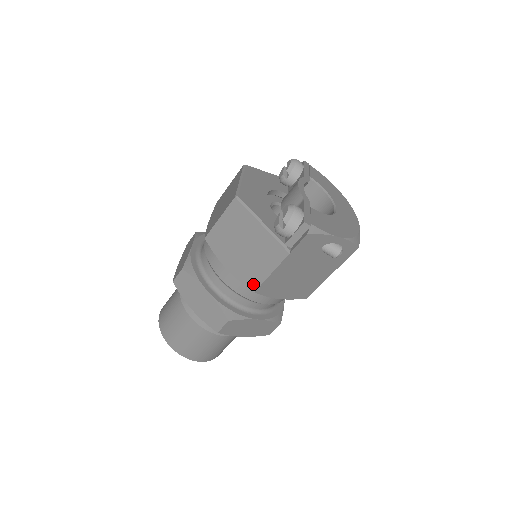
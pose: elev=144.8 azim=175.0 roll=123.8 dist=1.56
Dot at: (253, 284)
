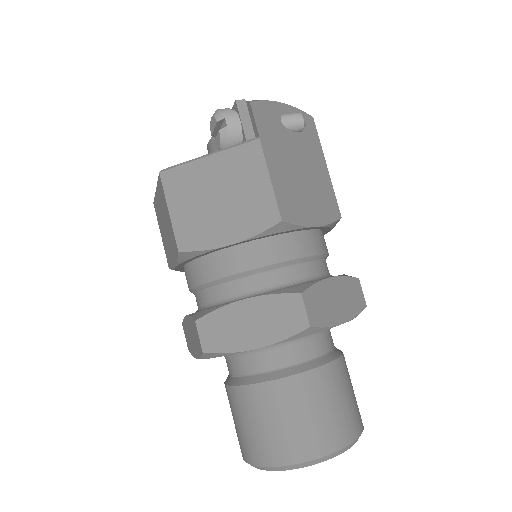
Dot at: (270, 216)
